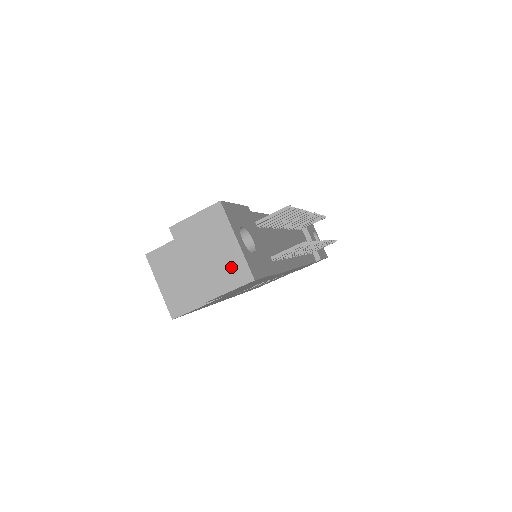
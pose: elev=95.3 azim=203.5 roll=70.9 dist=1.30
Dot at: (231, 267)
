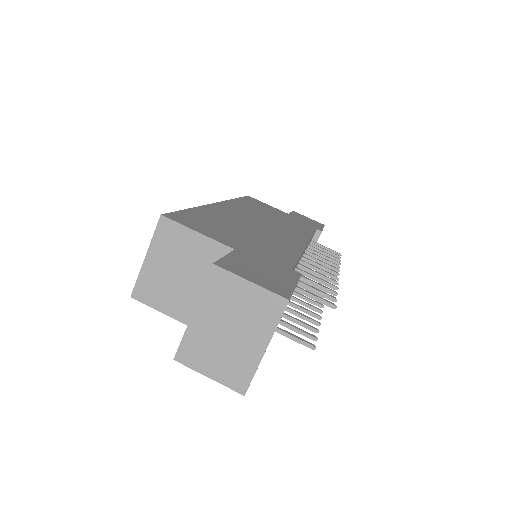
Dot at: (235, 363)
